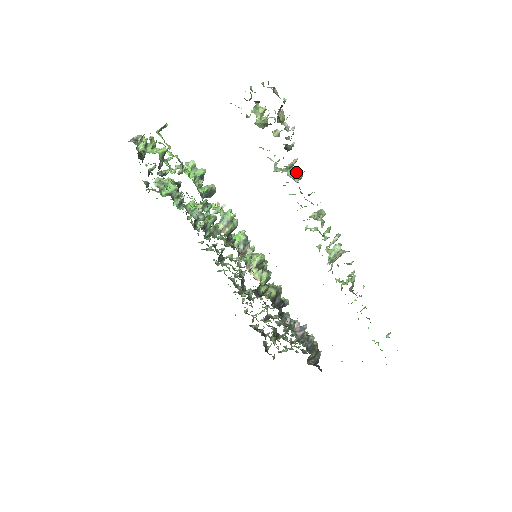
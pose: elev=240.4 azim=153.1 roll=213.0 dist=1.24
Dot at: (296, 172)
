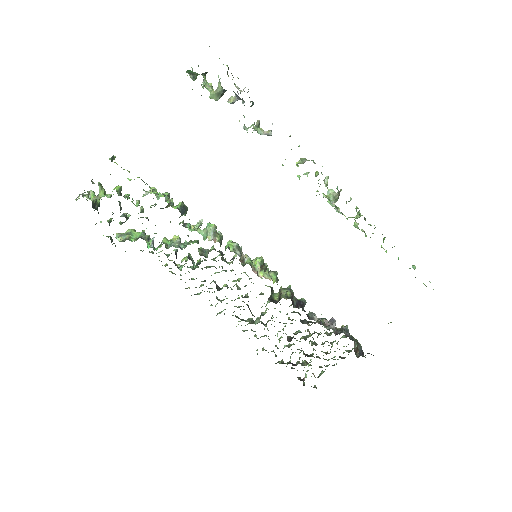
Dot at: (264, 131)
